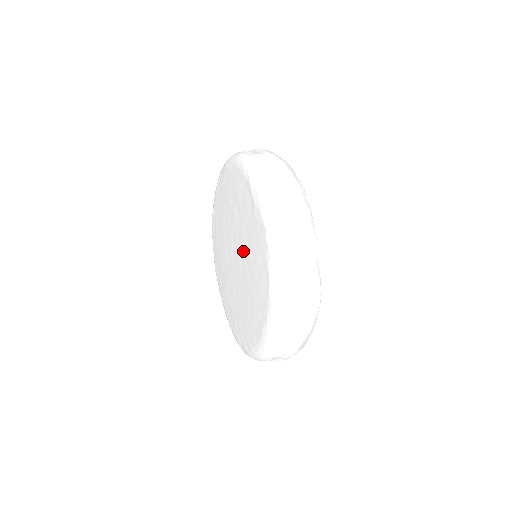
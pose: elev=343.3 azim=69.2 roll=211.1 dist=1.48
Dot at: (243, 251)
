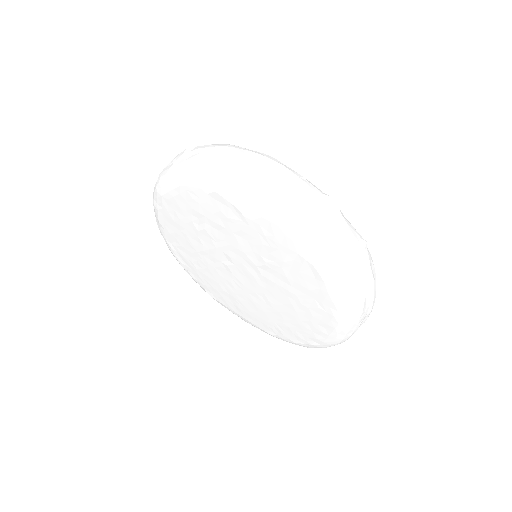
Dot at: (251, 262)
